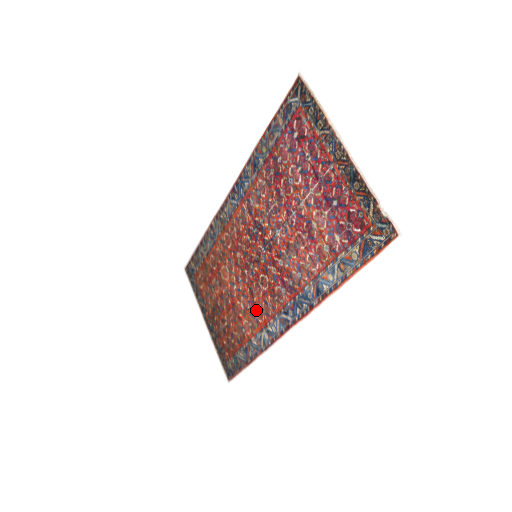
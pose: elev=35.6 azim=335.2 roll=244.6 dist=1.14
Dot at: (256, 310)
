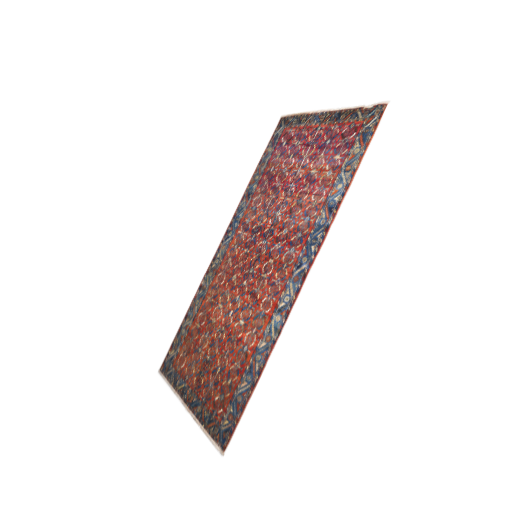
Dot at: (261, 305)
